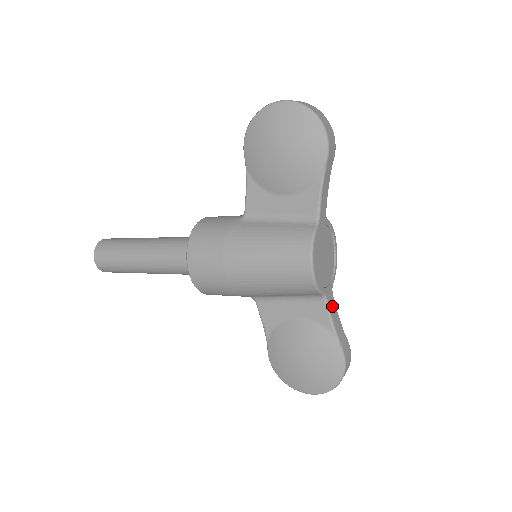
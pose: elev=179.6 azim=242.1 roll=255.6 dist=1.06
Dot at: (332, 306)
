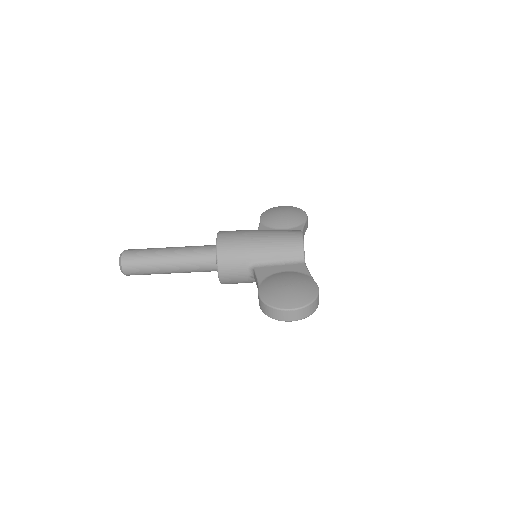
Dot at: occluded
